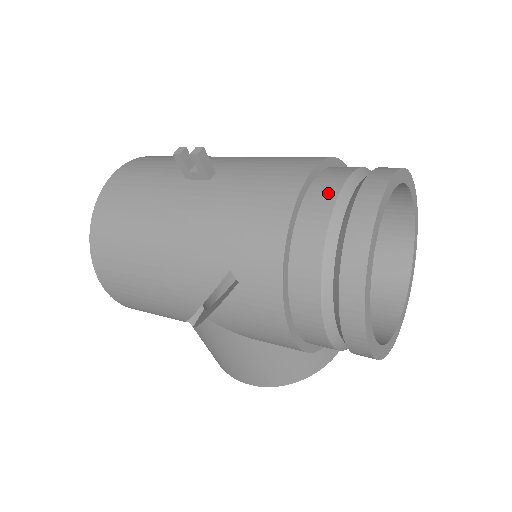
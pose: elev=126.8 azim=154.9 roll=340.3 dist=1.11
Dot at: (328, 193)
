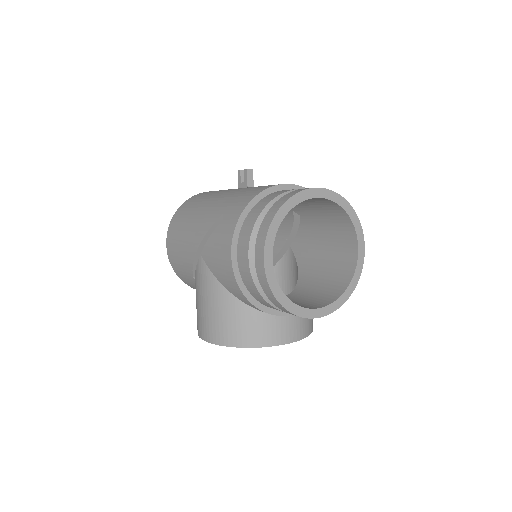
Dot at: (292, 189)
